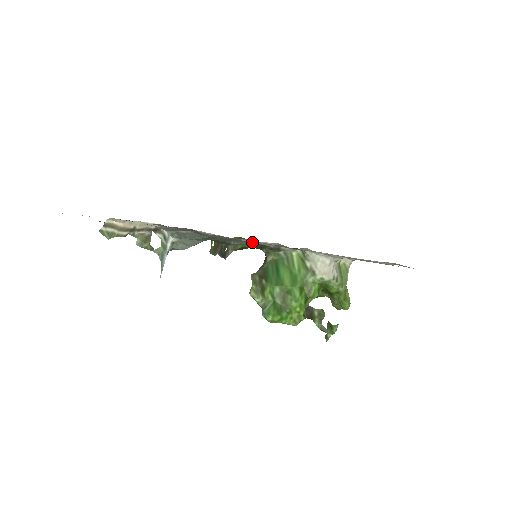
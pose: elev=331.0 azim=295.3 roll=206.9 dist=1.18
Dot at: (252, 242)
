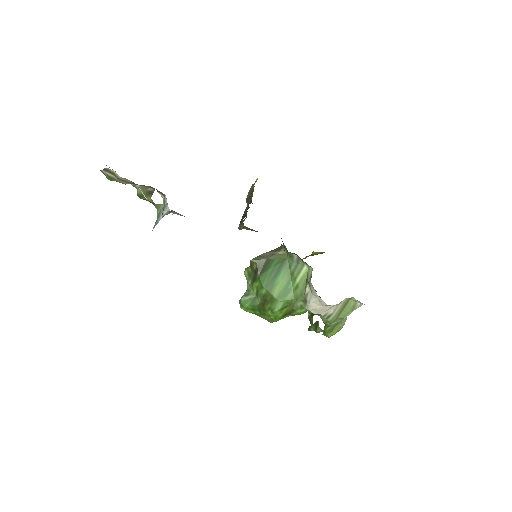
Dot at: occluded
